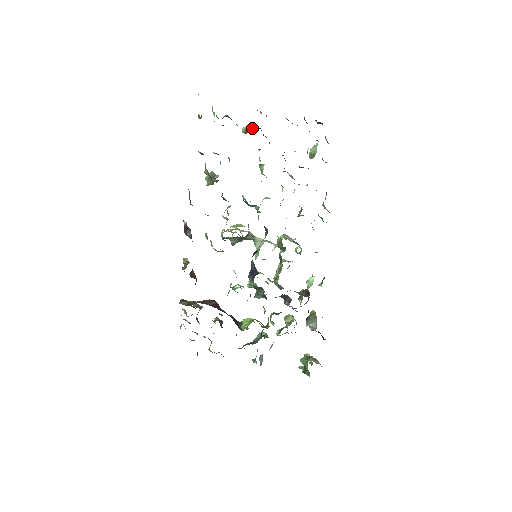
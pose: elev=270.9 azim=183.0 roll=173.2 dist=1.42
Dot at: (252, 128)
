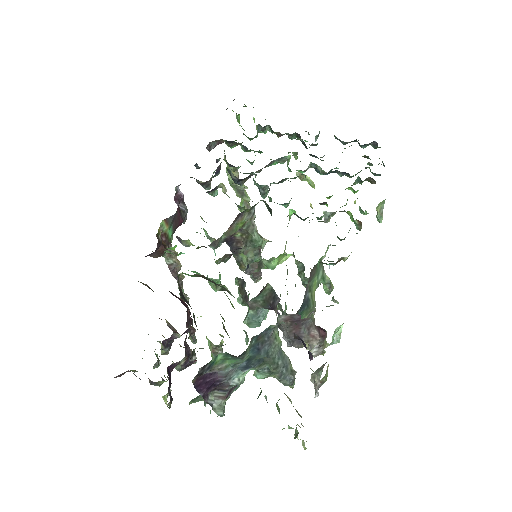
Dot at: (310, 179)
